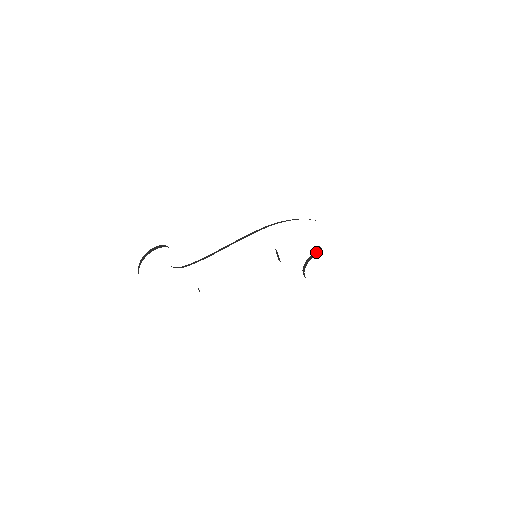
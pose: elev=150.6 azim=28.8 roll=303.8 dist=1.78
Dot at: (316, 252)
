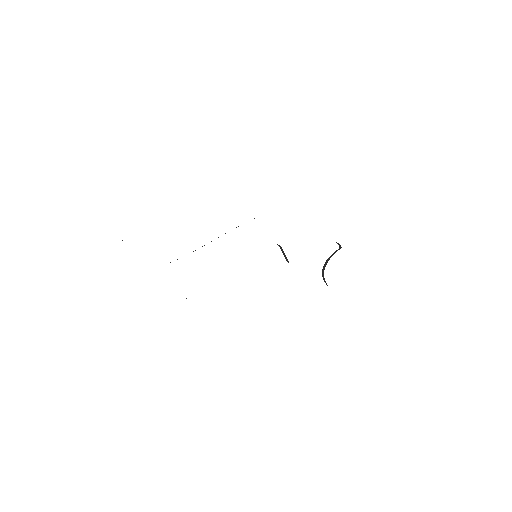
Dot at: (335, 251)
